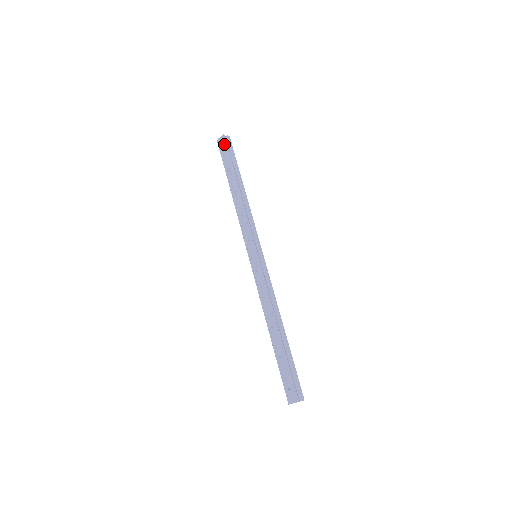
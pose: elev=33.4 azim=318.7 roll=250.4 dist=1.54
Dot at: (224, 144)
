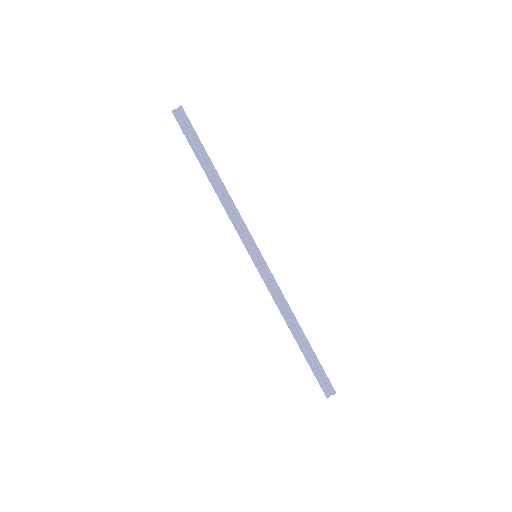
Dot at: occluded
